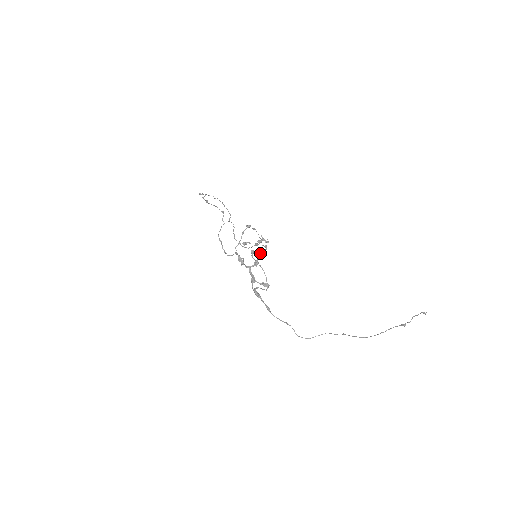
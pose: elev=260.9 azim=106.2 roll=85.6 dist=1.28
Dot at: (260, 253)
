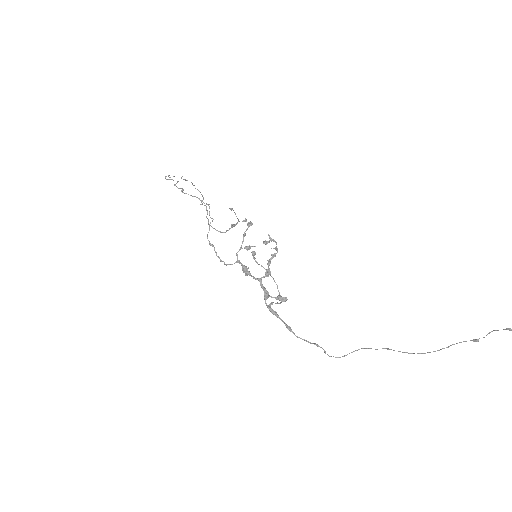
Dot at: (271, 259)
